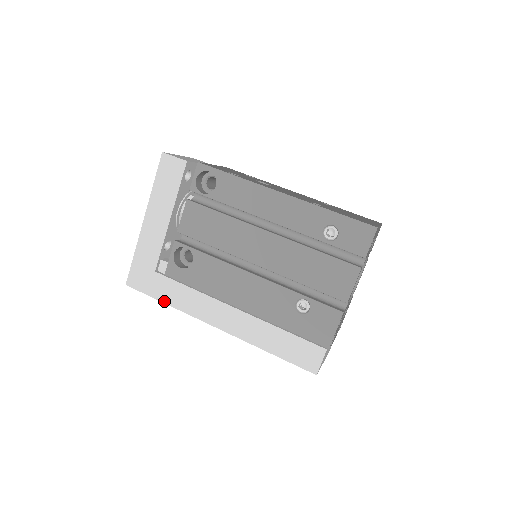
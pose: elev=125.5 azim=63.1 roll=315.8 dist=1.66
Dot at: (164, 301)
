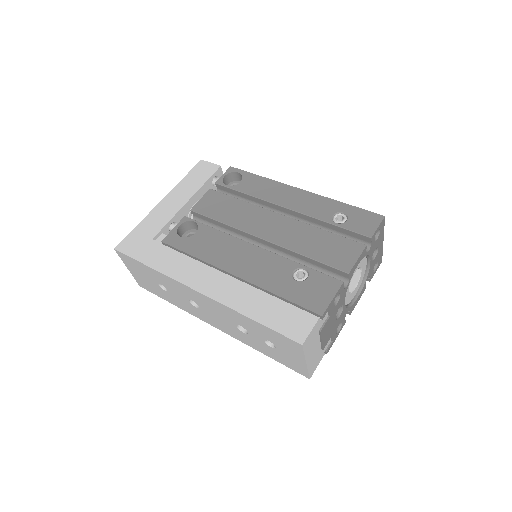
Dot at: (149, 264)
